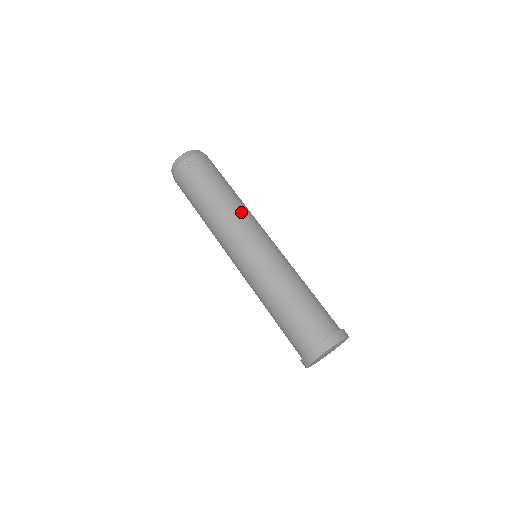
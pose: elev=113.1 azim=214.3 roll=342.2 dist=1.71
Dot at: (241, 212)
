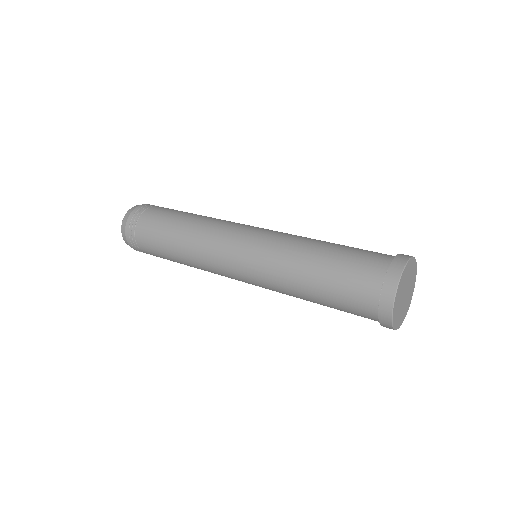
Dot at: occluded
